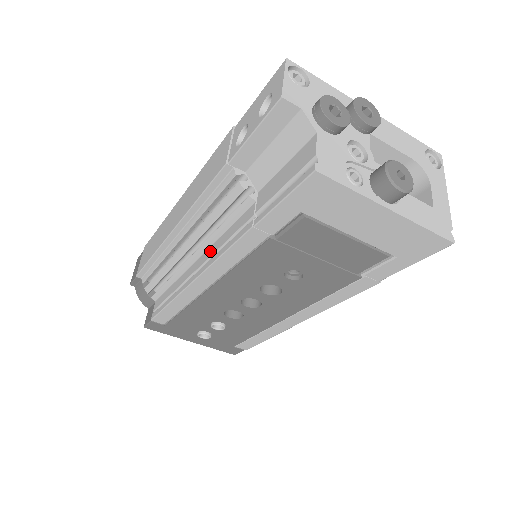
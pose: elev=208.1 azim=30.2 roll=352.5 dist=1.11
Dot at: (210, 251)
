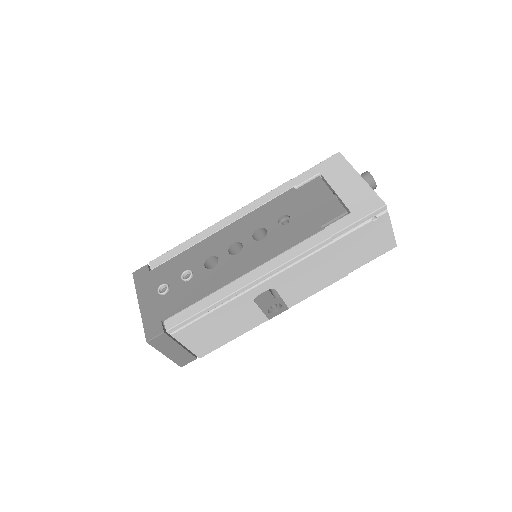
Dot at: occluded
